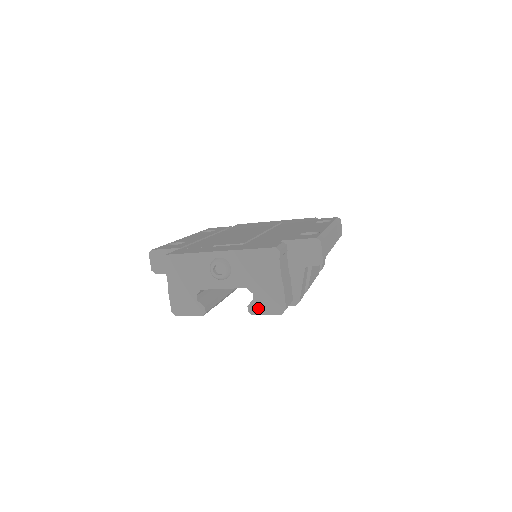
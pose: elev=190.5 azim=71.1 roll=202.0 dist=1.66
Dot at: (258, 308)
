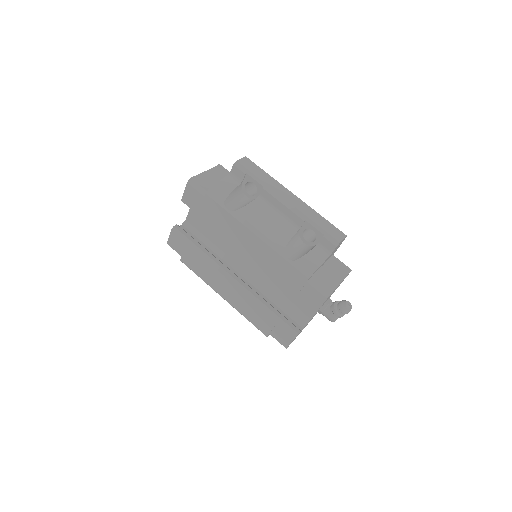
Dot at: occluded
